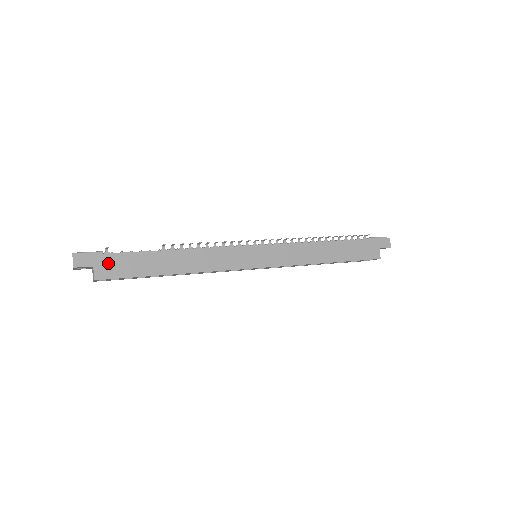
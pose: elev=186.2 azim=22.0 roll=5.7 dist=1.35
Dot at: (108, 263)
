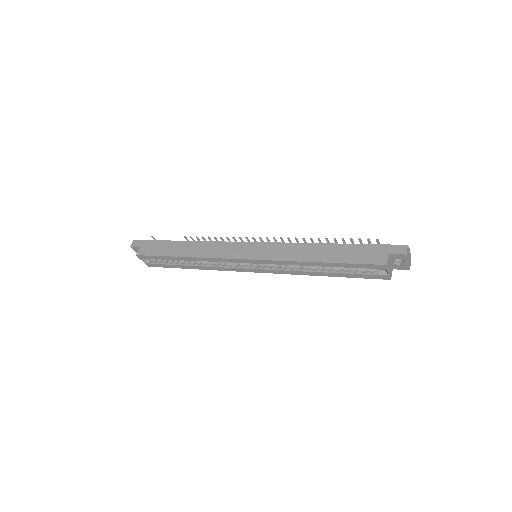
Dot at: (148, 246)
